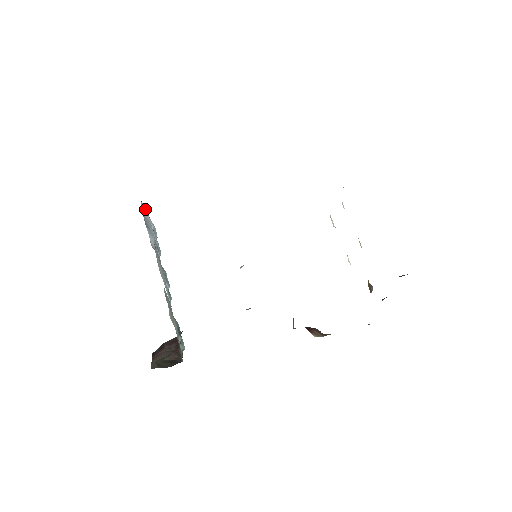
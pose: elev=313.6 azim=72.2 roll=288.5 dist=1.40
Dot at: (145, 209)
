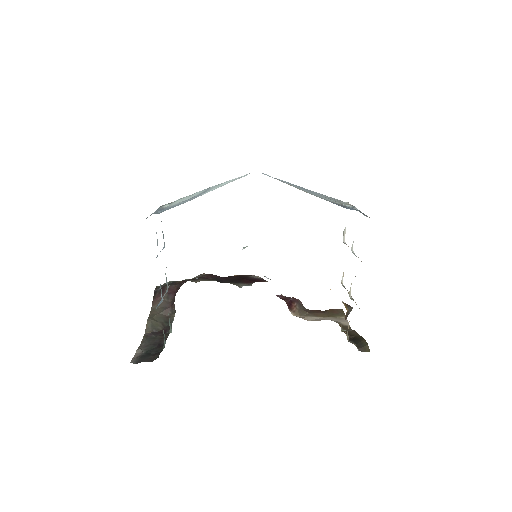
Dot at: occluded
